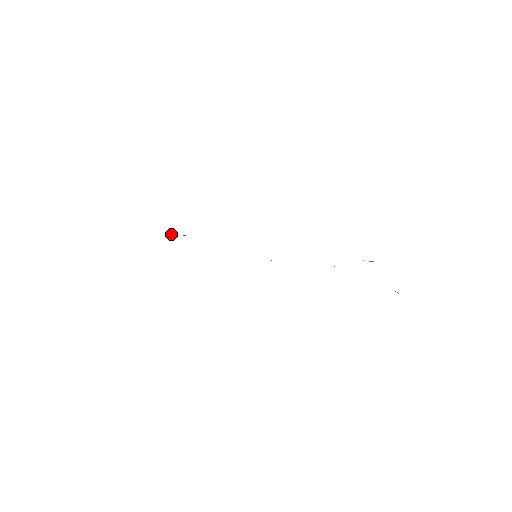
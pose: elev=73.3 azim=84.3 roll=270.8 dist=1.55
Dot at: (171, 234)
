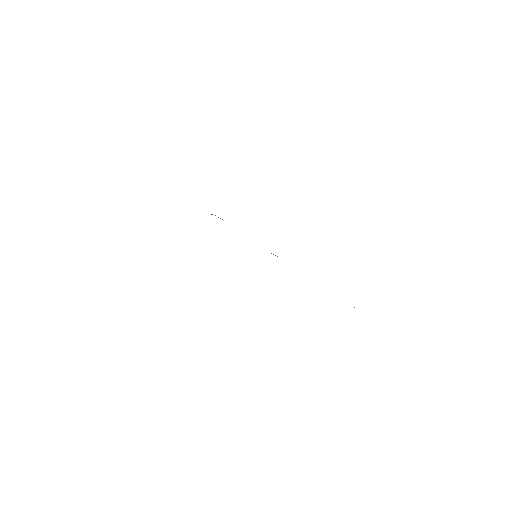
Dot at: occluded
